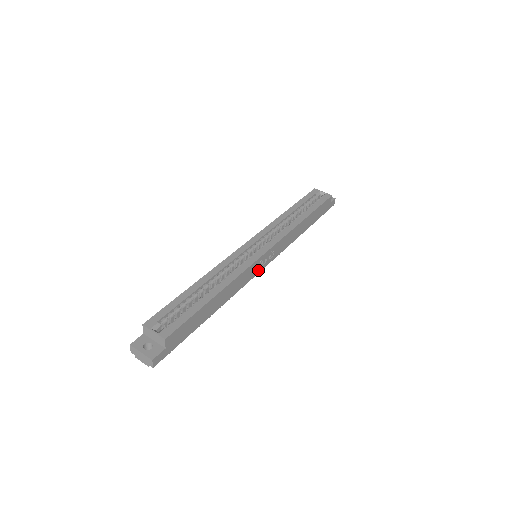
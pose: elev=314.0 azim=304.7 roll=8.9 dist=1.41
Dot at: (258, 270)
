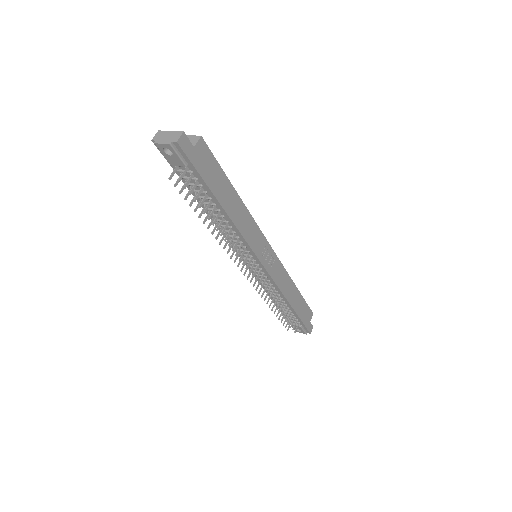
Dot at: (259, 254)
